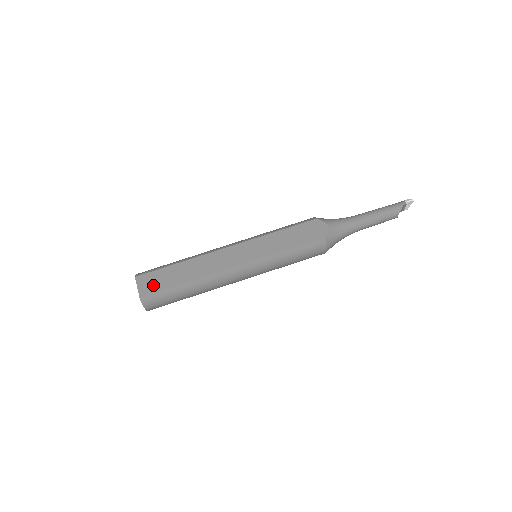
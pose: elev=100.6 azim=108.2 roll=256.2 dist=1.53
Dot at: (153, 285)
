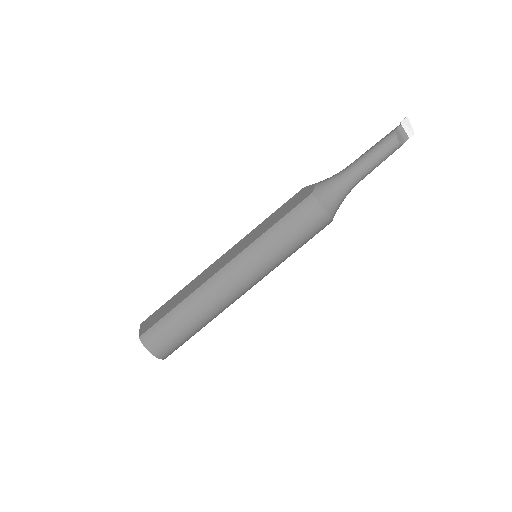
Dot at: (152, 321)
